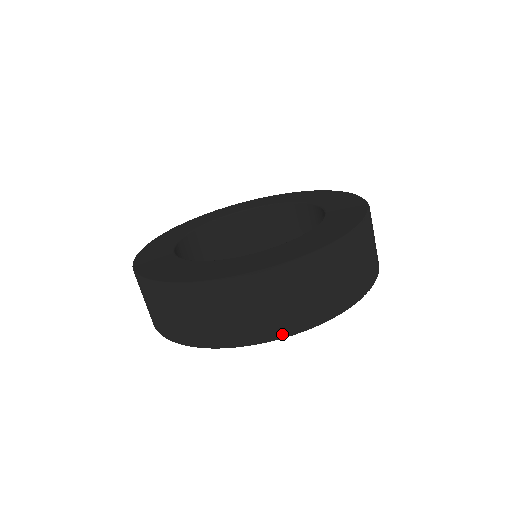
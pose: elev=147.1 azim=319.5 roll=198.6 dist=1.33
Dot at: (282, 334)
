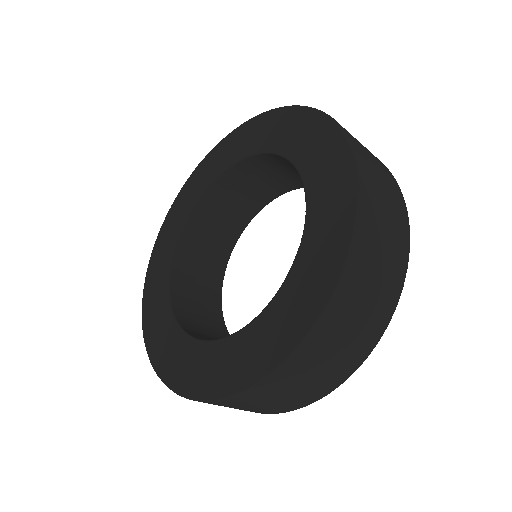
Dot at: (332, 388)
